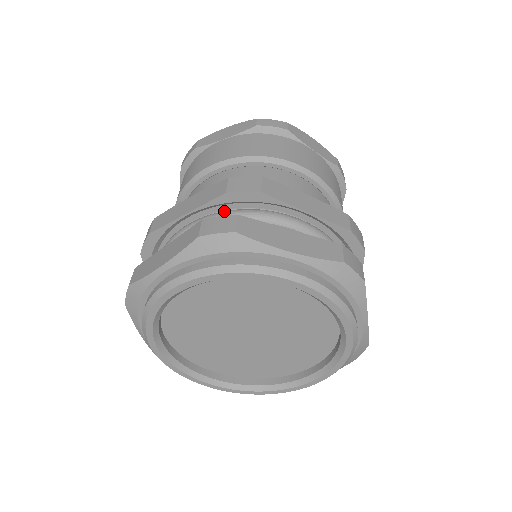
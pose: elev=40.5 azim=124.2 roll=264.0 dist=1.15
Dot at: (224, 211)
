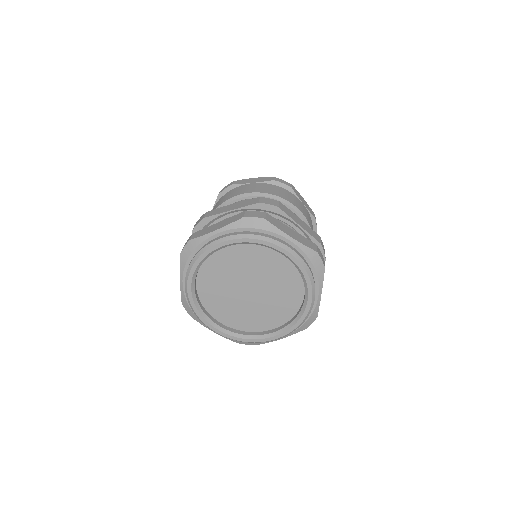
Dot at: occluded
